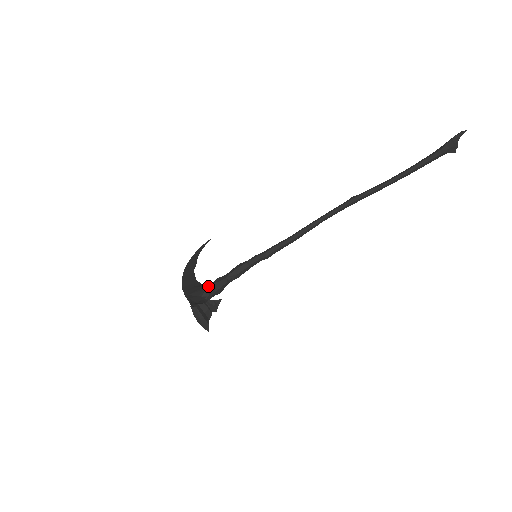
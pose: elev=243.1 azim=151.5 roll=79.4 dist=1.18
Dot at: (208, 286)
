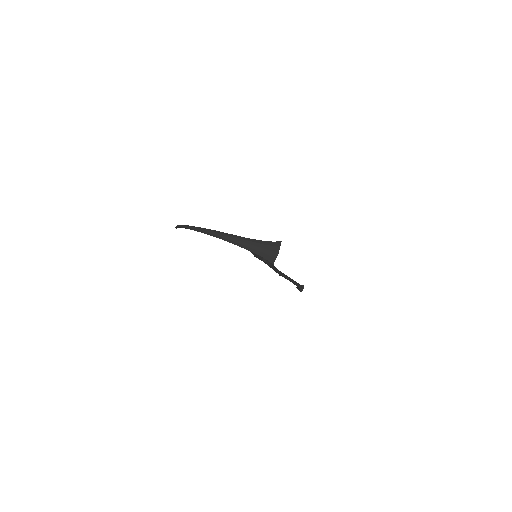
Dot at: occluded
